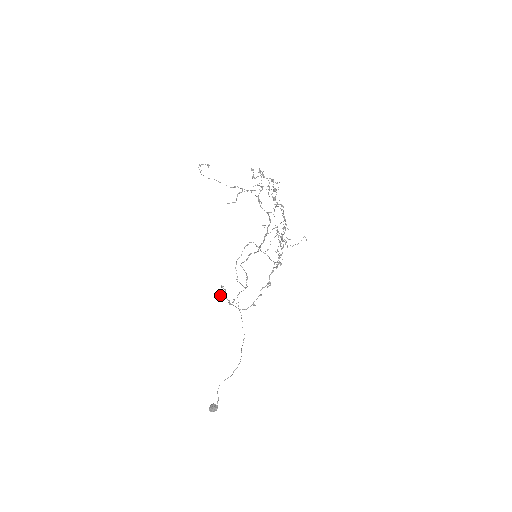
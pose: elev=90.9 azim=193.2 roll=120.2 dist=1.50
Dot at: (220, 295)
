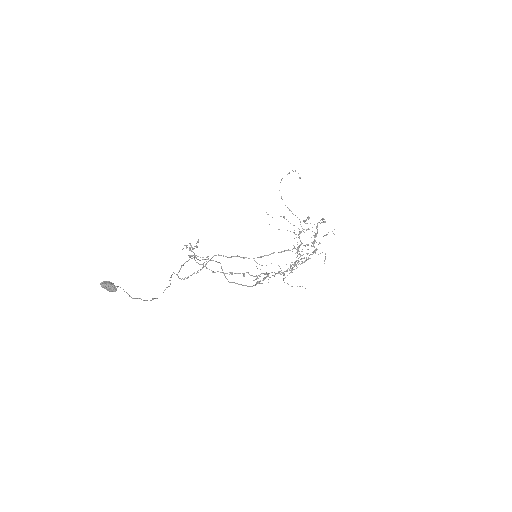
Dot at: occluded
